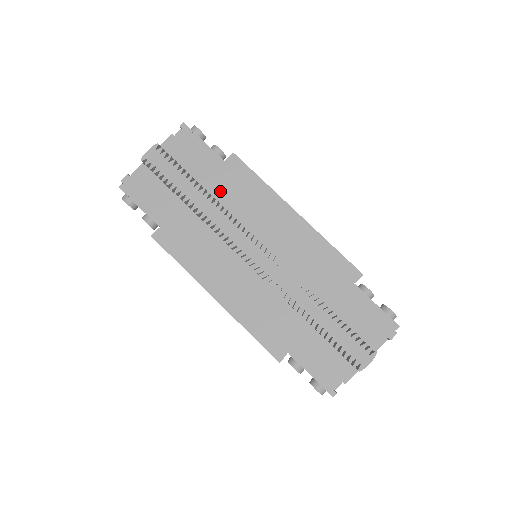
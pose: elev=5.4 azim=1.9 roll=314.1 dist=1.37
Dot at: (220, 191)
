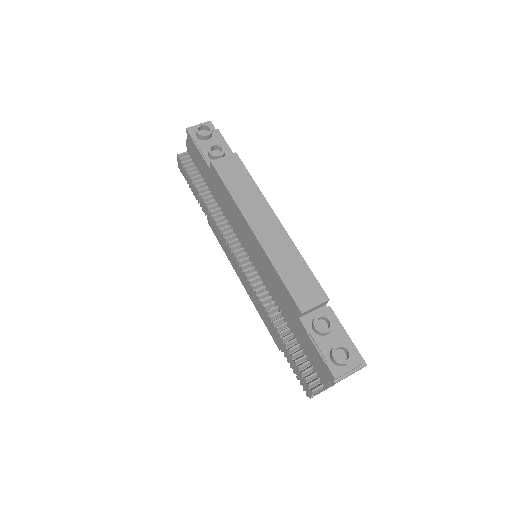
Dot at: (217, 197)
